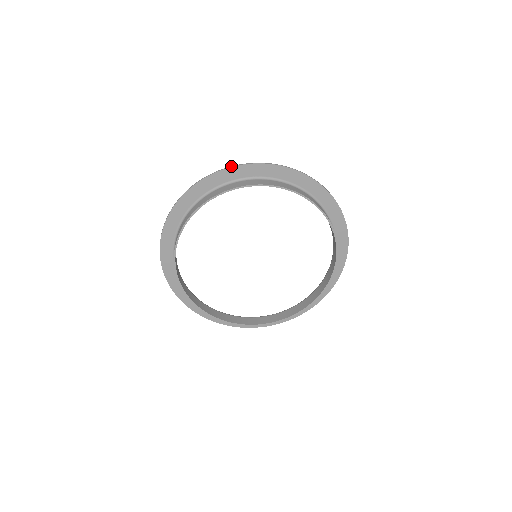
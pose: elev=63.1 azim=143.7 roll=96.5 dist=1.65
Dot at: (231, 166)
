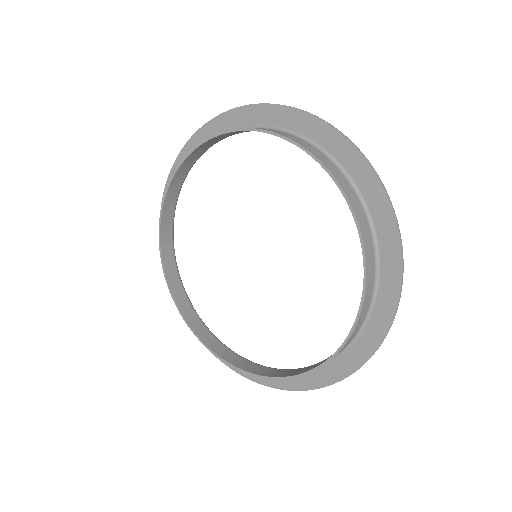
Dot at: (224, 112)
